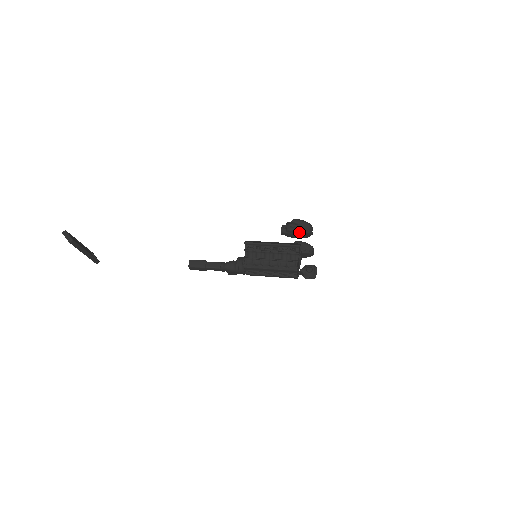
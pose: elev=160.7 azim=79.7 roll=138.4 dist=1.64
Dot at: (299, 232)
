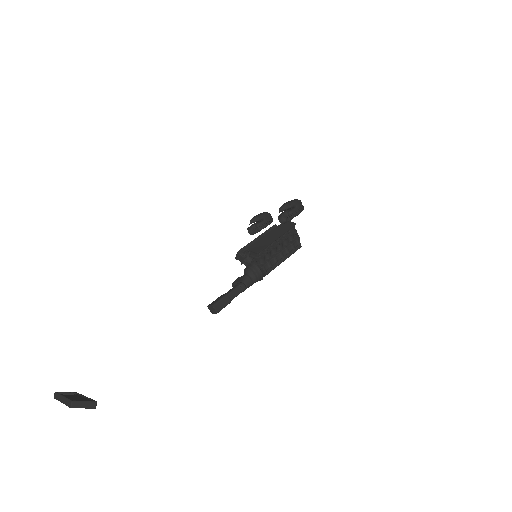
Dot at: occluded
